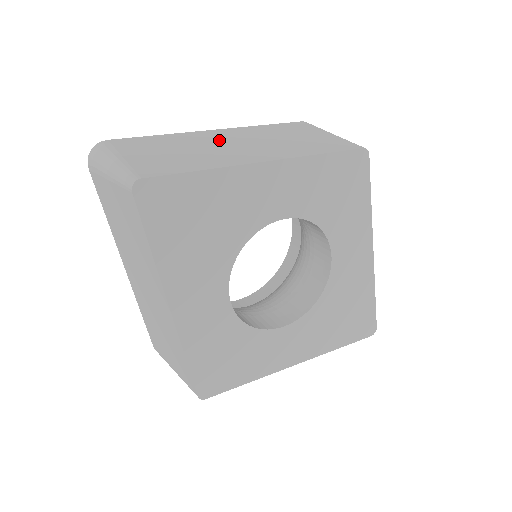
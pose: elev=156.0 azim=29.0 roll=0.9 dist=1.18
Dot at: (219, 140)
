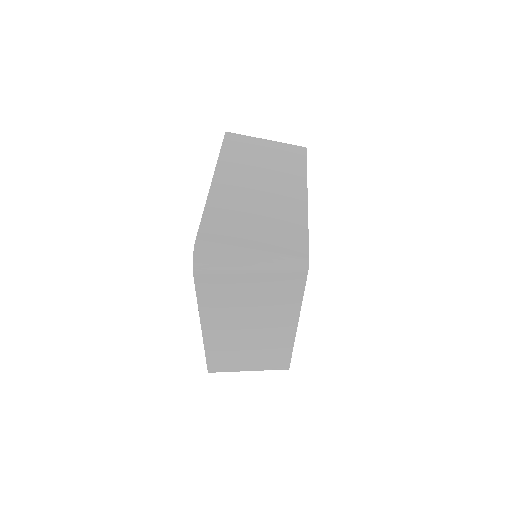
Dot at: (245, 189)
